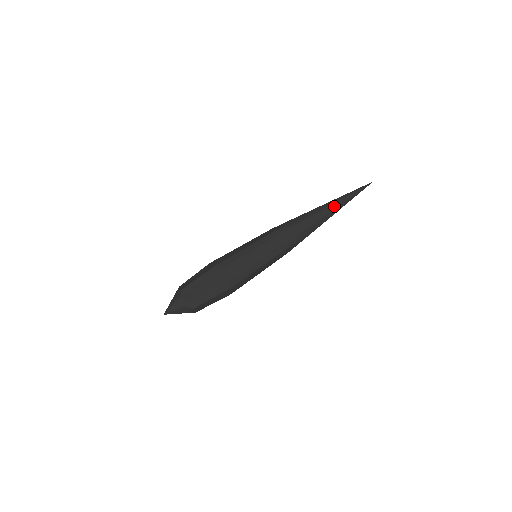
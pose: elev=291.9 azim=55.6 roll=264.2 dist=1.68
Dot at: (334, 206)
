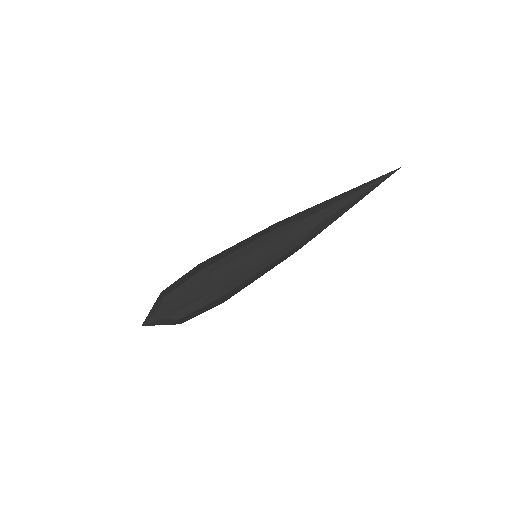
Dot at: (353, 196)
